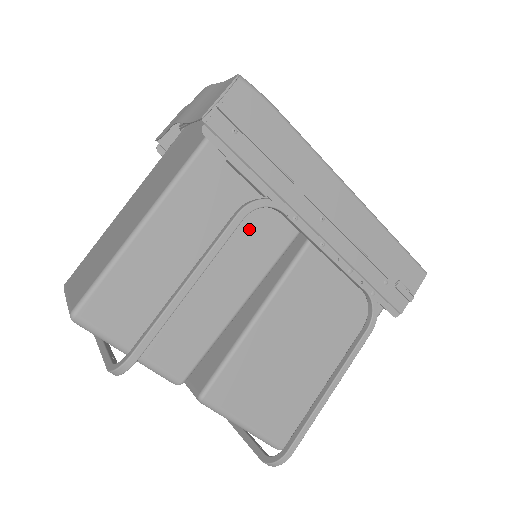
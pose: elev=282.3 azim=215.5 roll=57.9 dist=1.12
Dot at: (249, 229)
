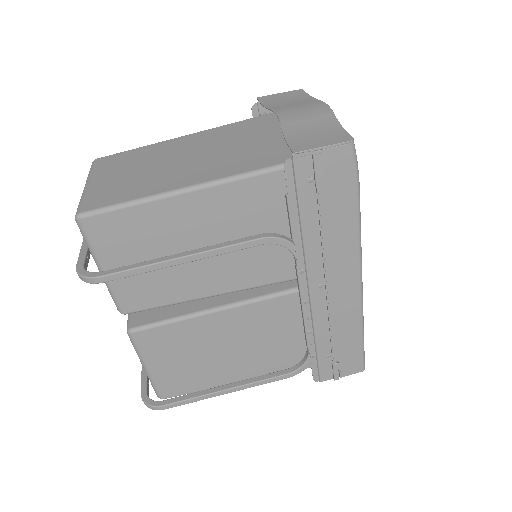
Dot at: (261, 251)
